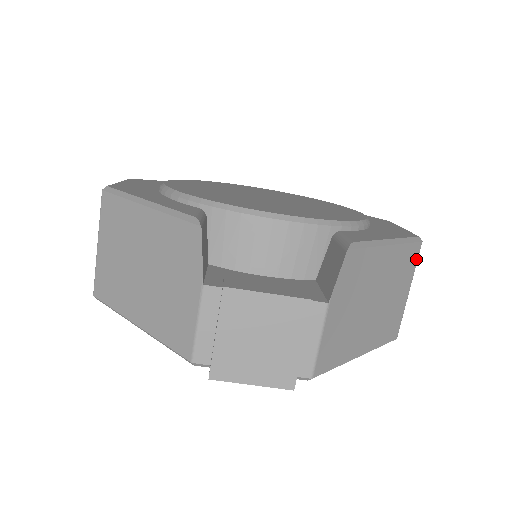
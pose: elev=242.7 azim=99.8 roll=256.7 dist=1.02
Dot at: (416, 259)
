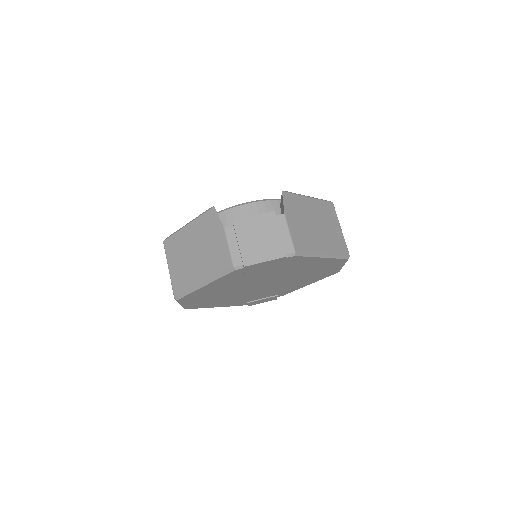
Dot at: (334, 211)
